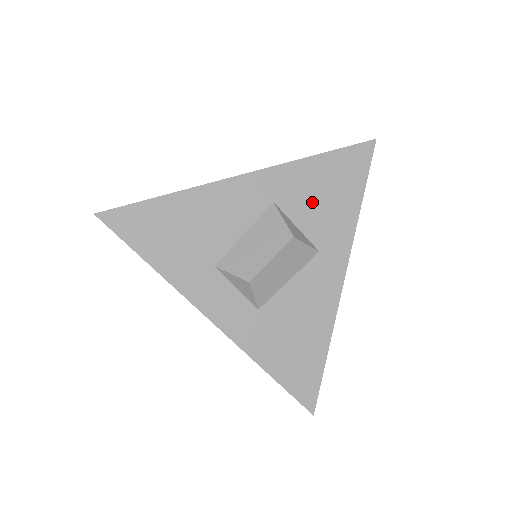
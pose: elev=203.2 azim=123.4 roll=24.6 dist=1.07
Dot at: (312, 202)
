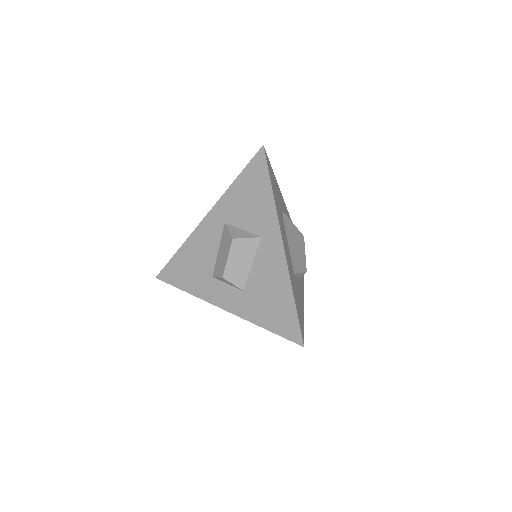
Dot at: (244, 210)
